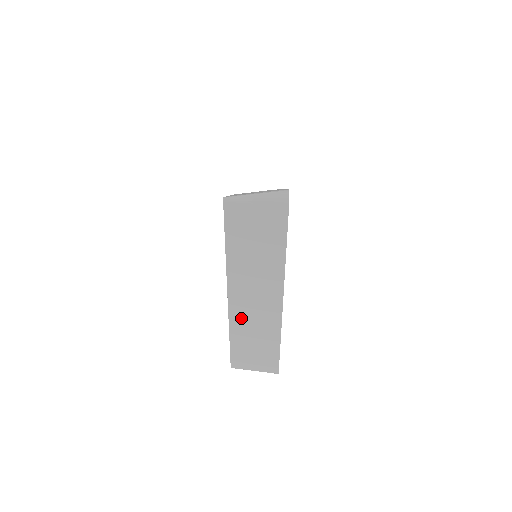
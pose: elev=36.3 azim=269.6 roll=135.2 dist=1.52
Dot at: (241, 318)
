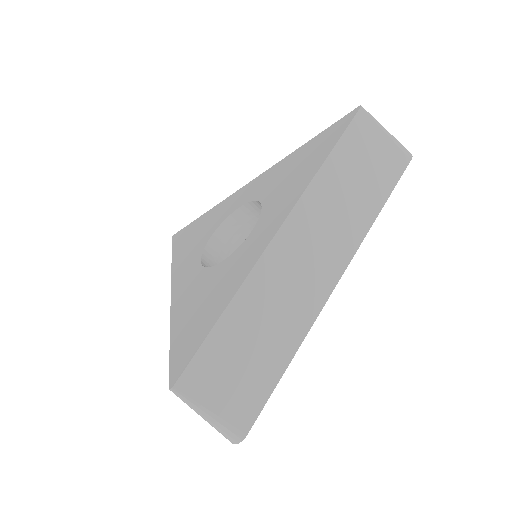
Dot at: (269, 279)
